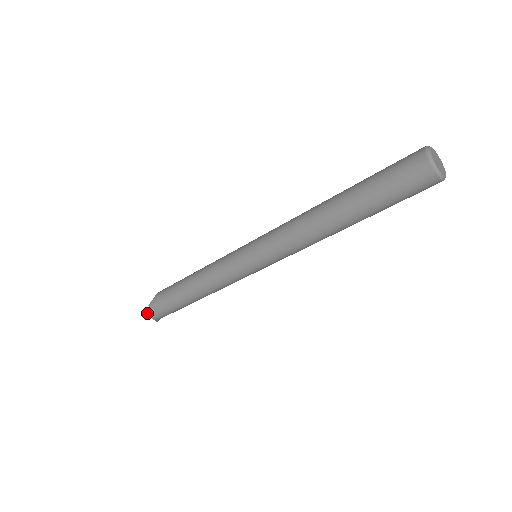
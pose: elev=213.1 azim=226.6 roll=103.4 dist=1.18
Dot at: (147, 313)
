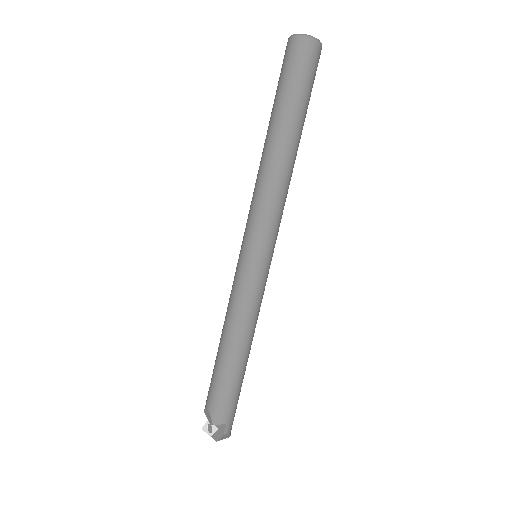
Dot at: (216, 439)
